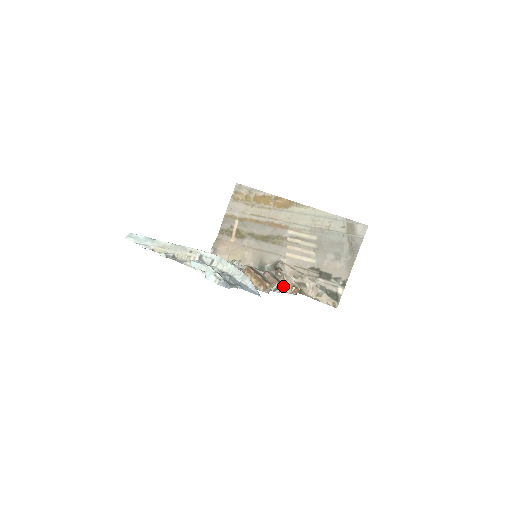
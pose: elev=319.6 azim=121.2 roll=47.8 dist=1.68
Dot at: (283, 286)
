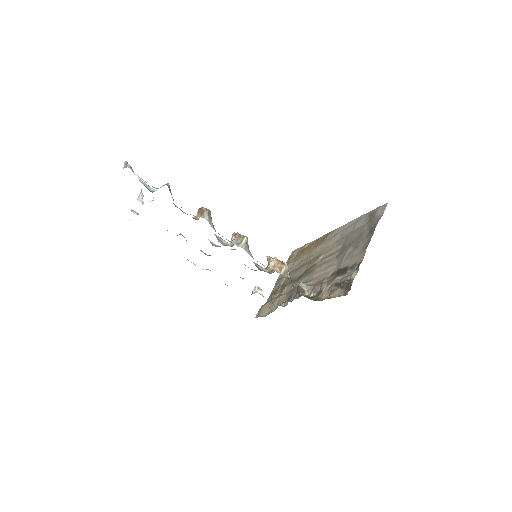
Dot at: (273, 271)
